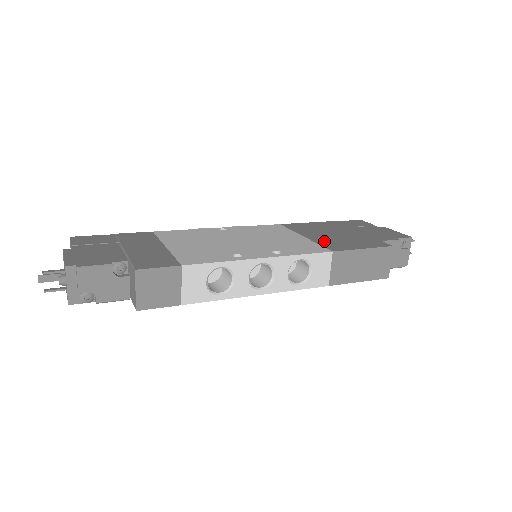
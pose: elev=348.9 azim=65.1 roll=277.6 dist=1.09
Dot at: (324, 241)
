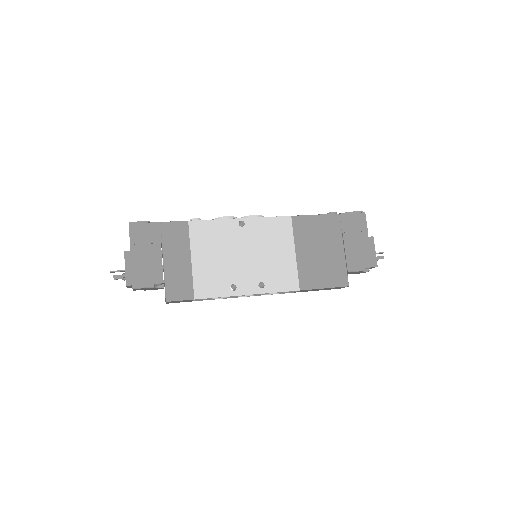
Dot at: (305, 267)
